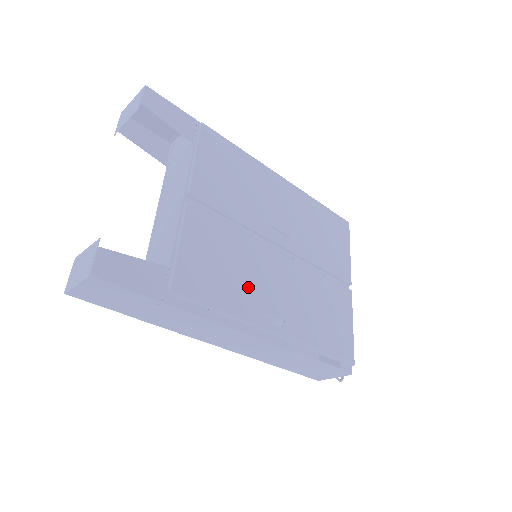
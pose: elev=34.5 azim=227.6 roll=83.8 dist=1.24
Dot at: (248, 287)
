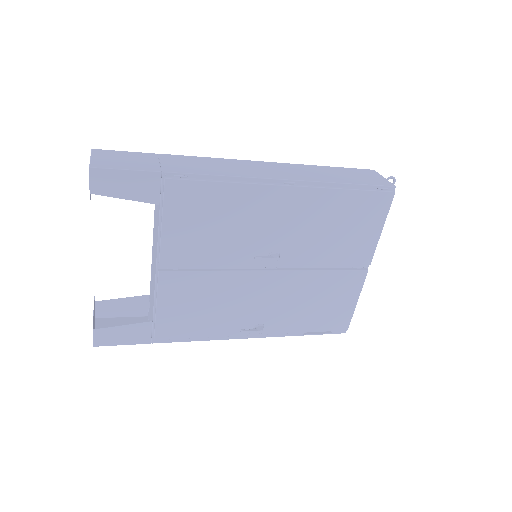
Dot at: (228, 313)
